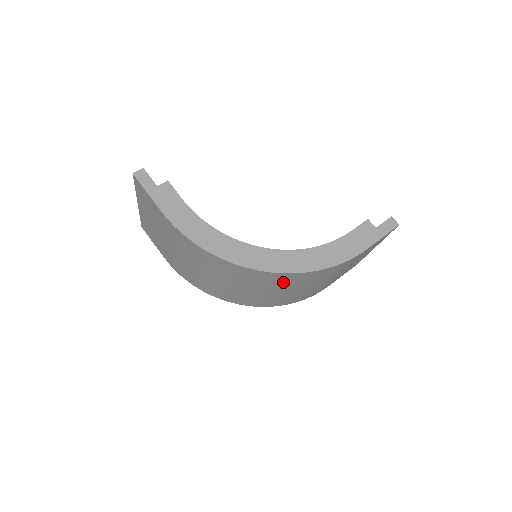
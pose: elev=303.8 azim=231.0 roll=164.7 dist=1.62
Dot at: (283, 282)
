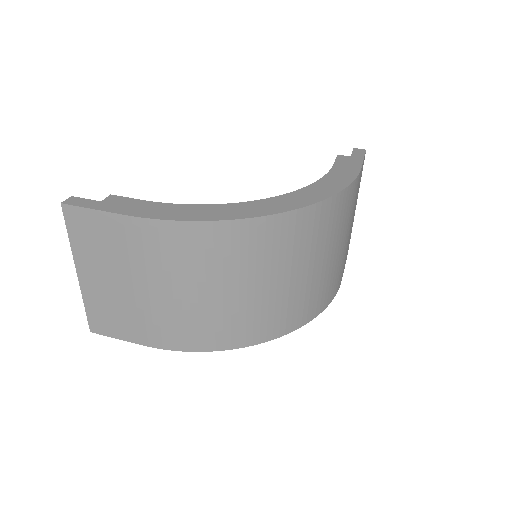
Dot at: (311, 235)
